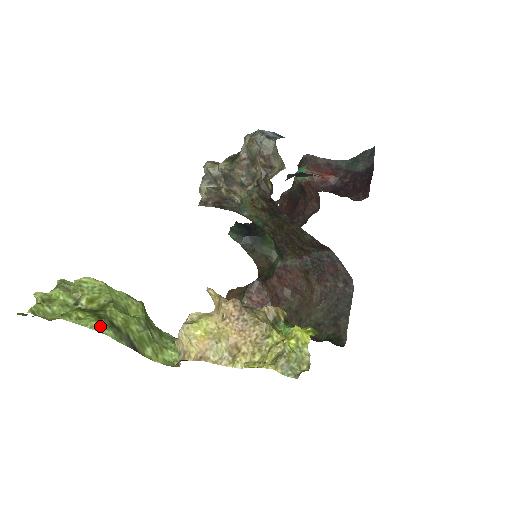
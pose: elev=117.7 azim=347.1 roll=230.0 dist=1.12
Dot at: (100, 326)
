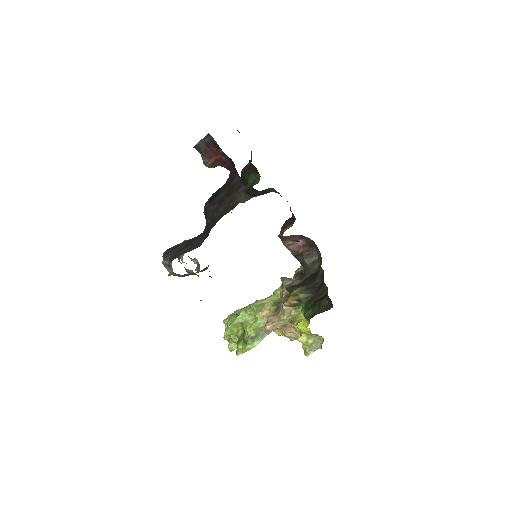
Dot at: (250, 346)
